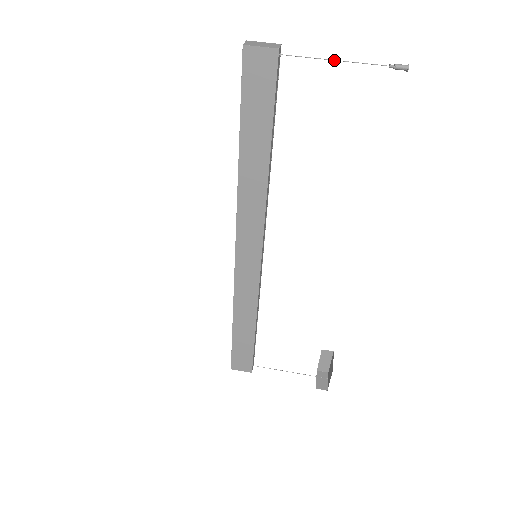
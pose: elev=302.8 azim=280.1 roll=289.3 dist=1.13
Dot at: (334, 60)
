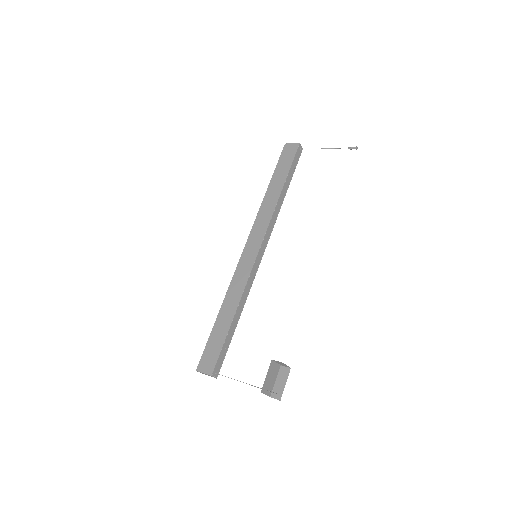
Dot at: occluded
